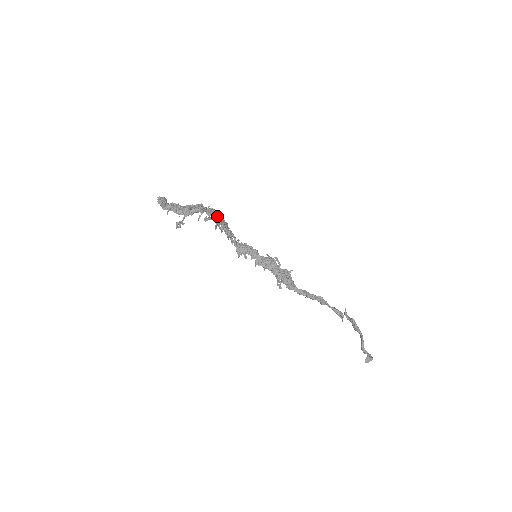
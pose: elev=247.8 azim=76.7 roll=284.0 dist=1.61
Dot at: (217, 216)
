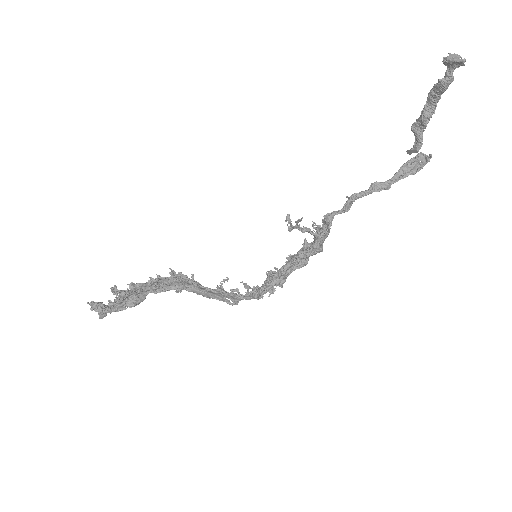
Dot at: occluded
